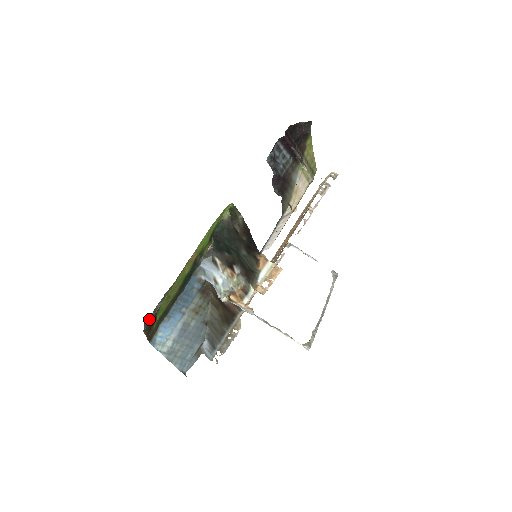
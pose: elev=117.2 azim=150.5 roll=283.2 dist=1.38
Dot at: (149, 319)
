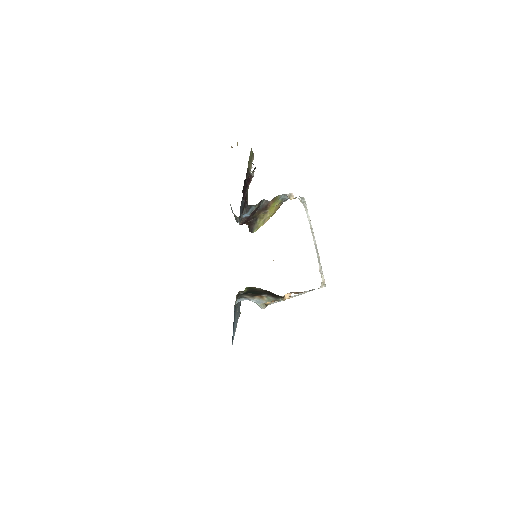
Dot at: occluded
